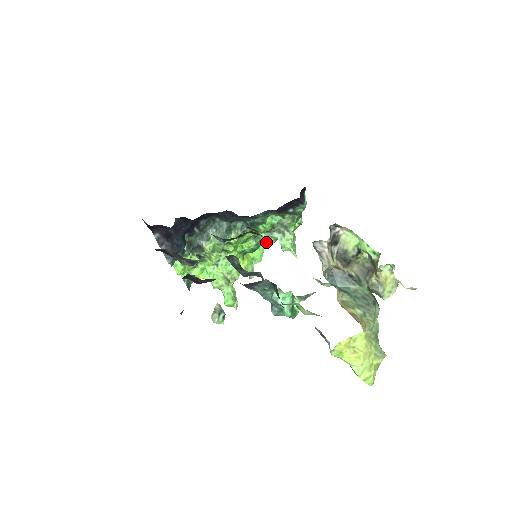
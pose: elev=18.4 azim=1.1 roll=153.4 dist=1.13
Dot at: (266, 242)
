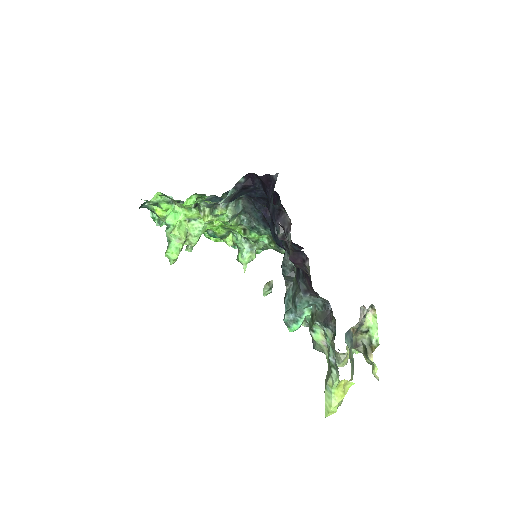
Dot at: (225, 240)
